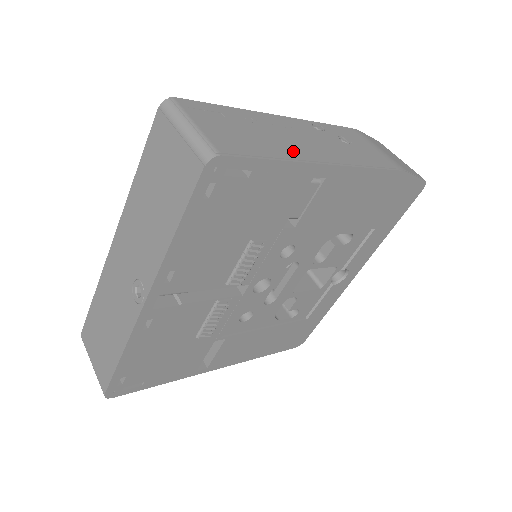
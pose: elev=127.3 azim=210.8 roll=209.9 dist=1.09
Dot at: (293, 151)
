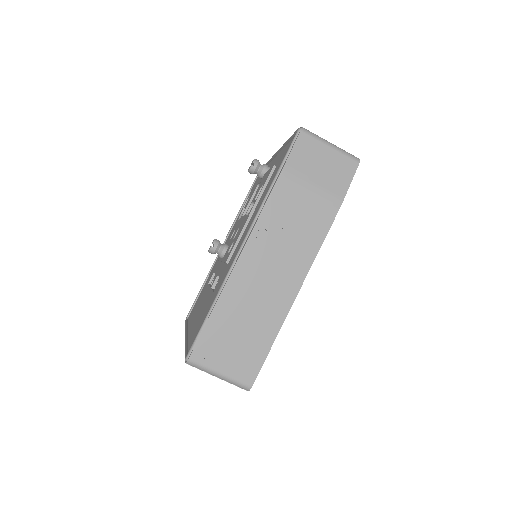
Dot at: (273, 317)
